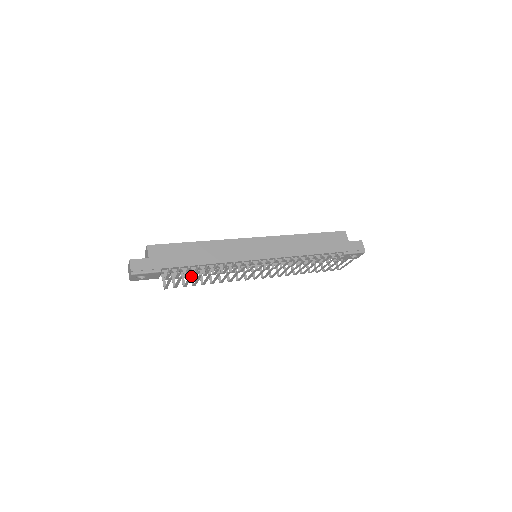
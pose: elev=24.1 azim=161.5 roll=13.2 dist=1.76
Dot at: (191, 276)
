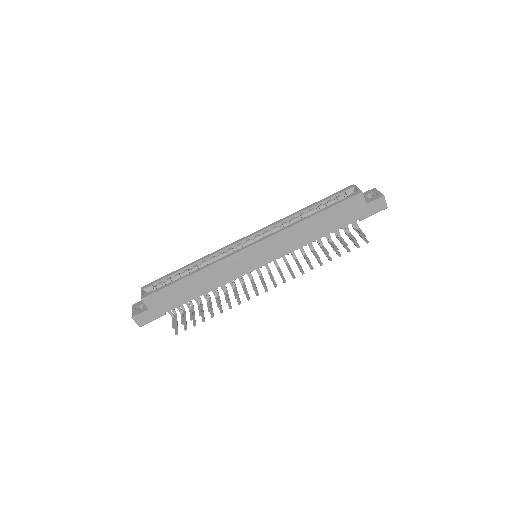
Dot at: (195, 325)
